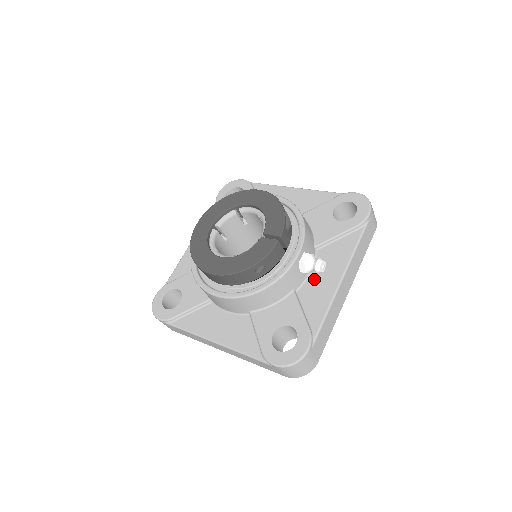
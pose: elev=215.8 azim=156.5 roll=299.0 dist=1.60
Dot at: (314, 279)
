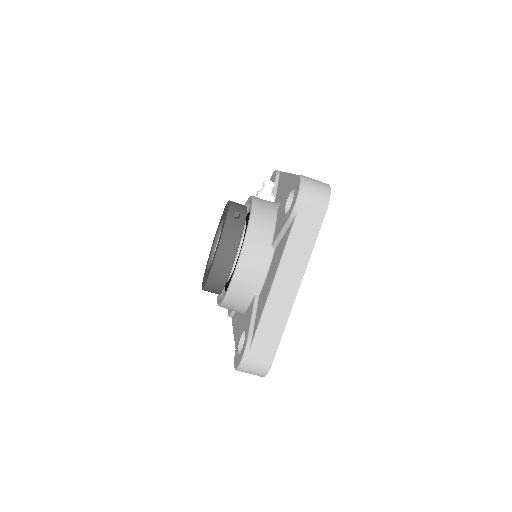
Dot at: (282, 197)
